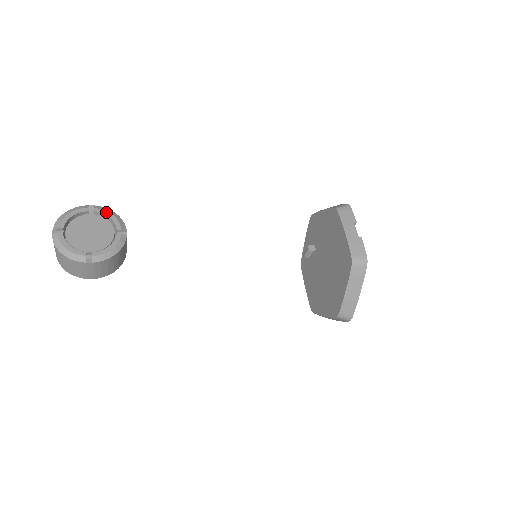
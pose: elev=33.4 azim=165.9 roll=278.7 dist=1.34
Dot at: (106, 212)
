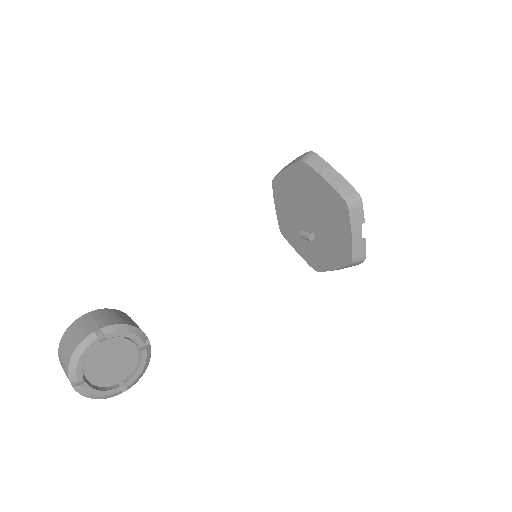
Dot at: (120, 333)
